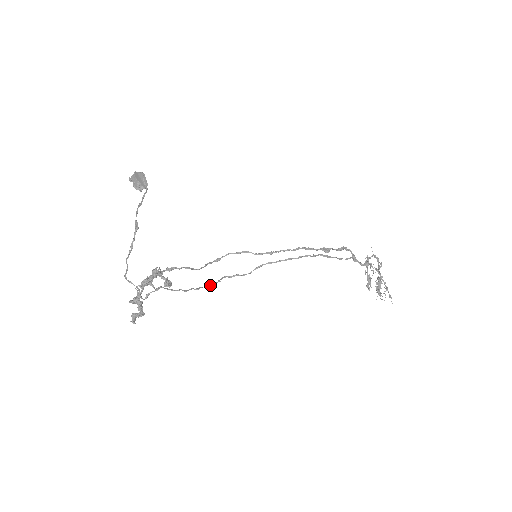
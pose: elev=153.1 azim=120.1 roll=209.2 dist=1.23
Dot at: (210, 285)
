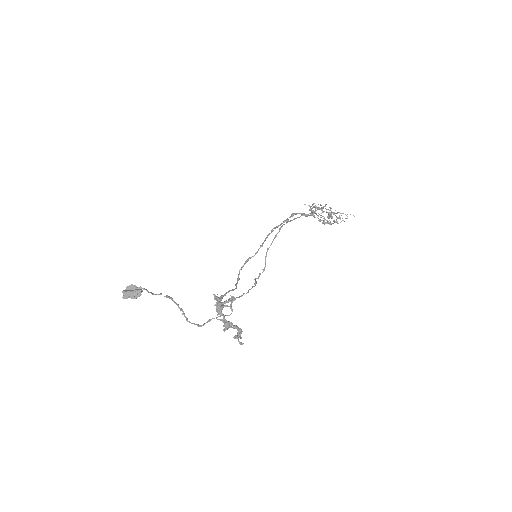
Dot at: (255, 283)
